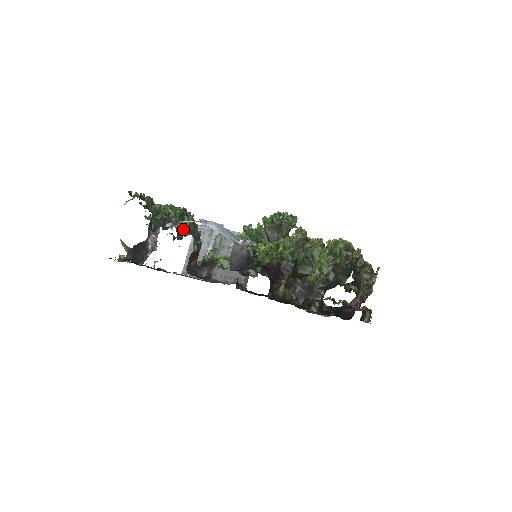
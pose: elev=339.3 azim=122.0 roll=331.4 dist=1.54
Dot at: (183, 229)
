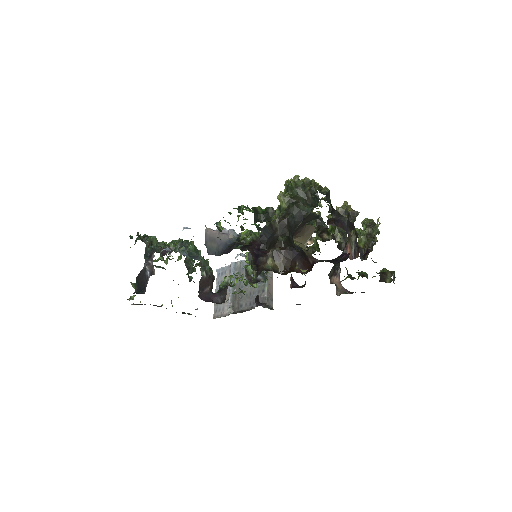
Dot at: (183, 254)
